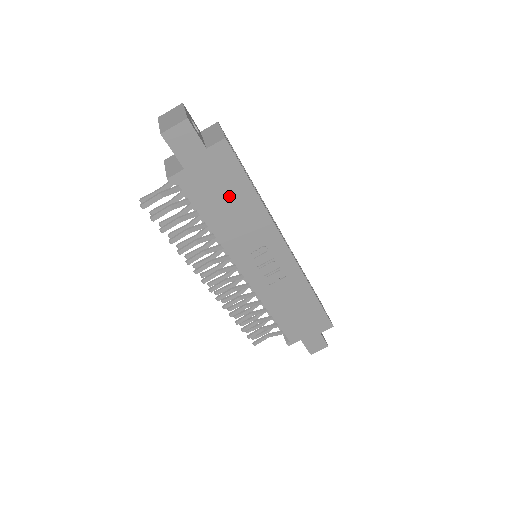
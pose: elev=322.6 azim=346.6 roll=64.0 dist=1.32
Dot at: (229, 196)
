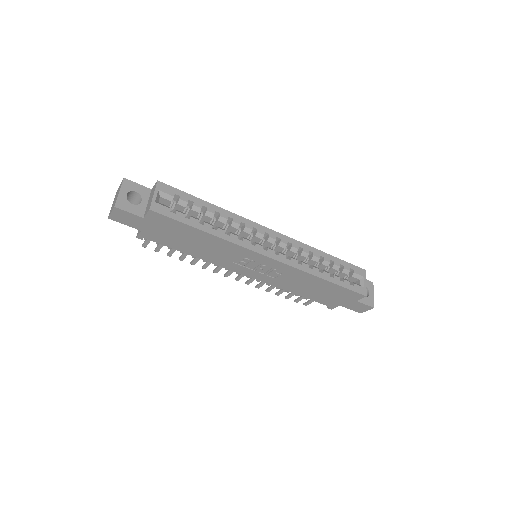
Dot at: (187, 238)
